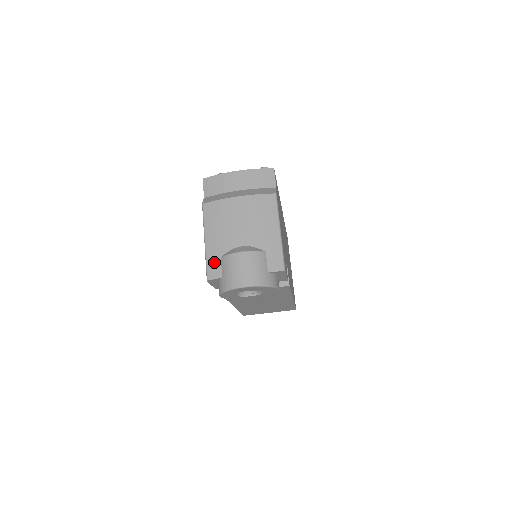
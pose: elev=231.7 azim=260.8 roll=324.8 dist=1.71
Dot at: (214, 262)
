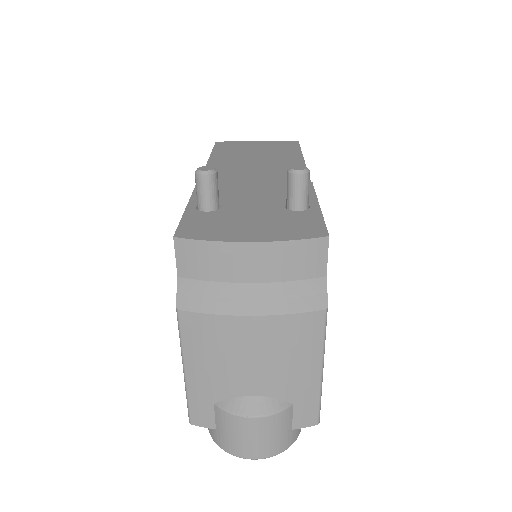
Dot at: (202, 406)
